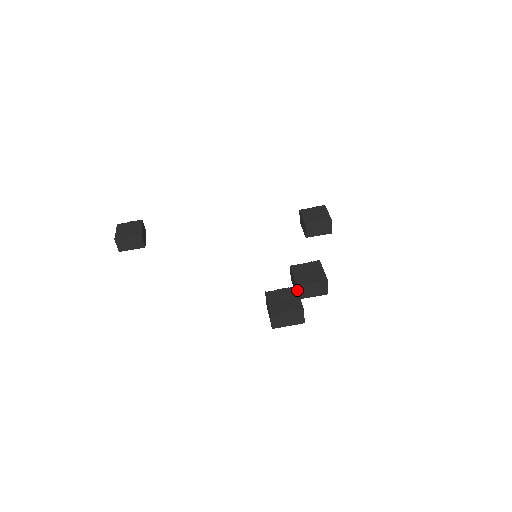
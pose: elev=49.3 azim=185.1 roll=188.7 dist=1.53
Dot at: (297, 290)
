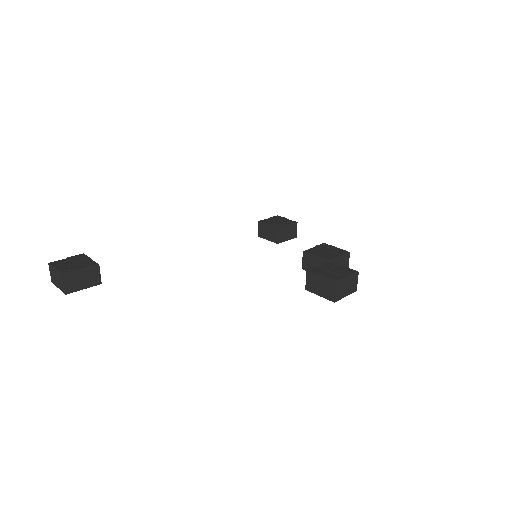
Dot at: (334, 262)
